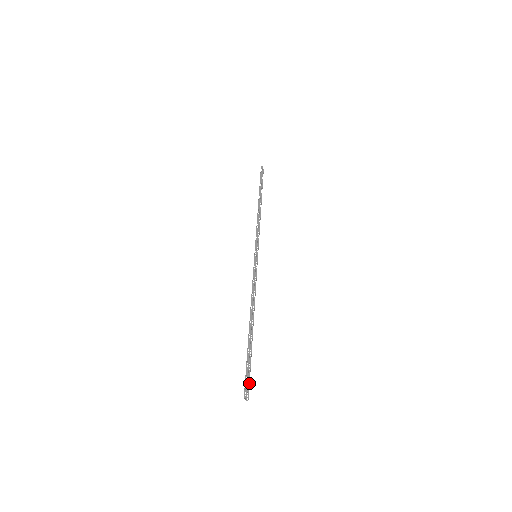
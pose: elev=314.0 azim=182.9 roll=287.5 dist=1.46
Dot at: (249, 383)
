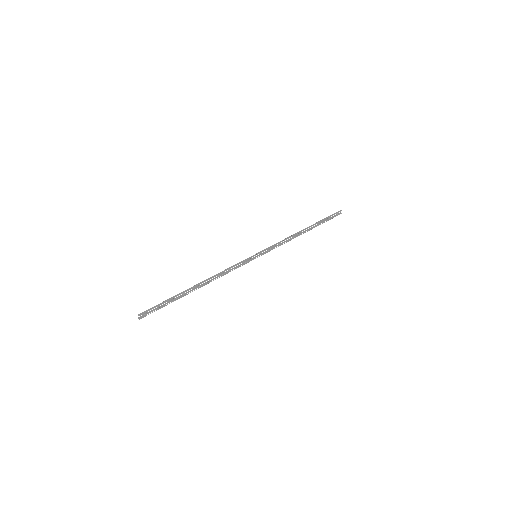
Dot at: (152, 312)
